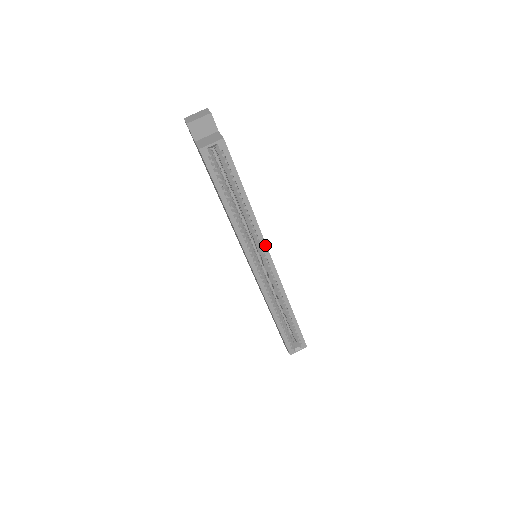
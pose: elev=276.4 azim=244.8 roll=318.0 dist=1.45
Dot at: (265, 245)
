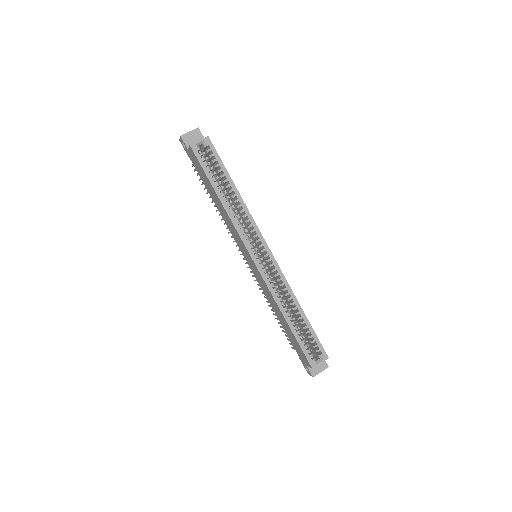
Dot at: (259, 232)
